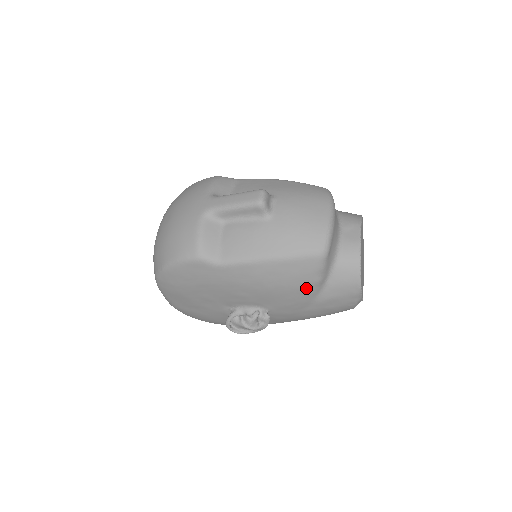
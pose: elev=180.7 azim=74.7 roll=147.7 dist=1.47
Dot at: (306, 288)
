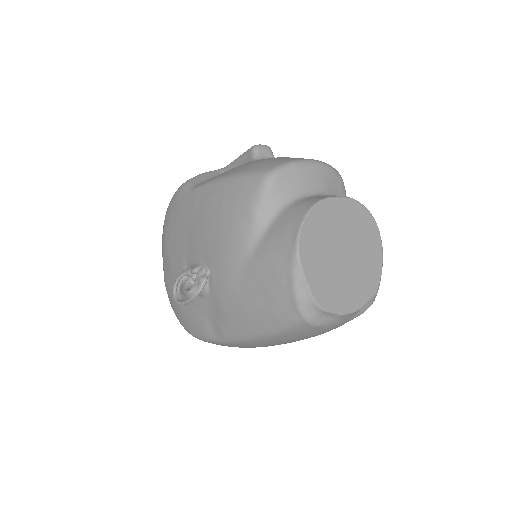
Dot at: (241, 224)
